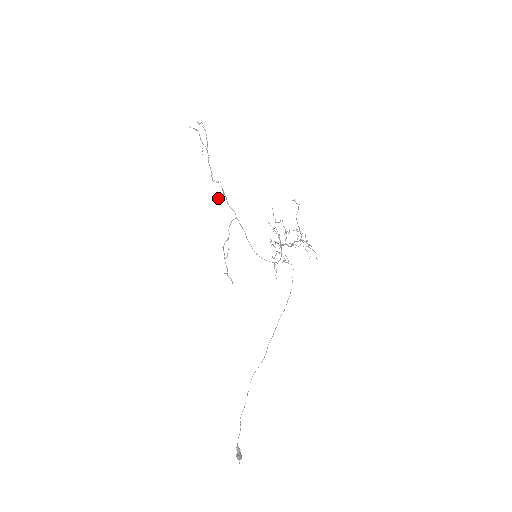
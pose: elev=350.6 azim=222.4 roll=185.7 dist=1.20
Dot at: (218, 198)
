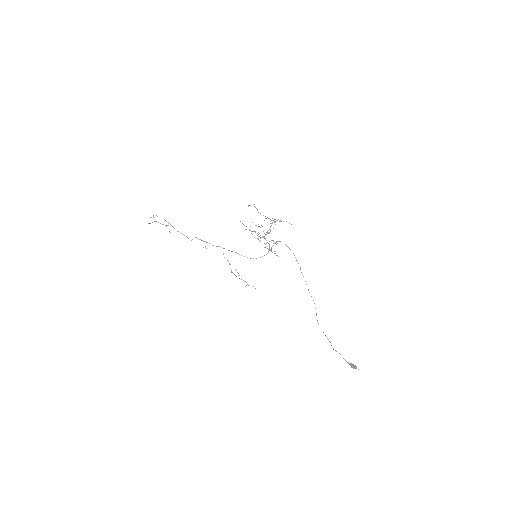
Dot at: (203, 247)
